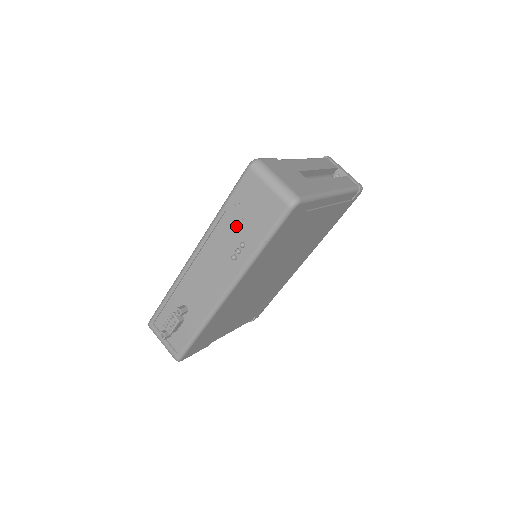
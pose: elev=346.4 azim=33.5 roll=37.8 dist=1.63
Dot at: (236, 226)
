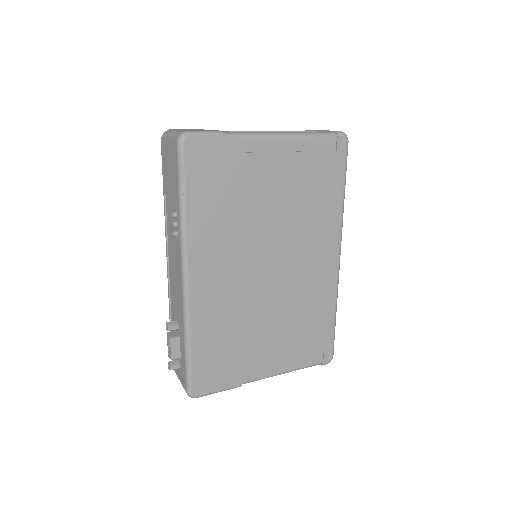
Dot at: (171, 202)
